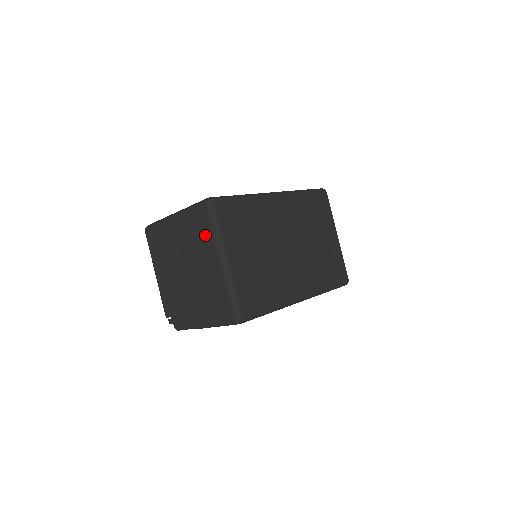
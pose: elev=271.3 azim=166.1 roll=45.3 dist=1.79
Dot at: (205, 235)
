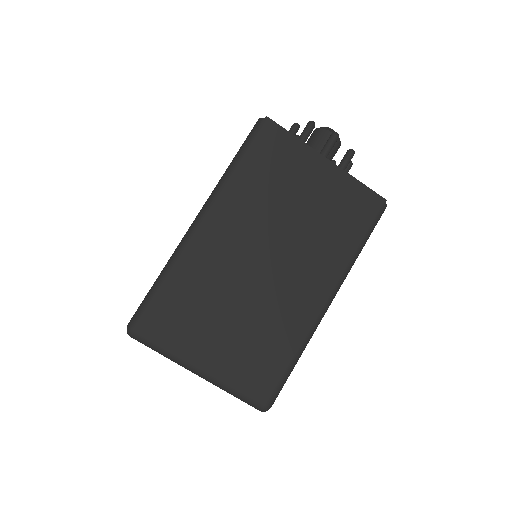
Dot at: occluded
